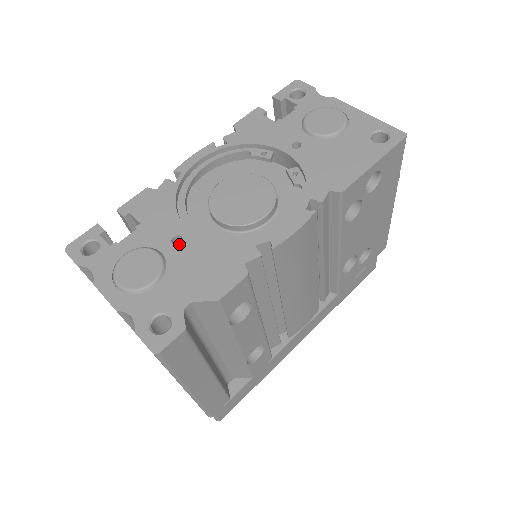
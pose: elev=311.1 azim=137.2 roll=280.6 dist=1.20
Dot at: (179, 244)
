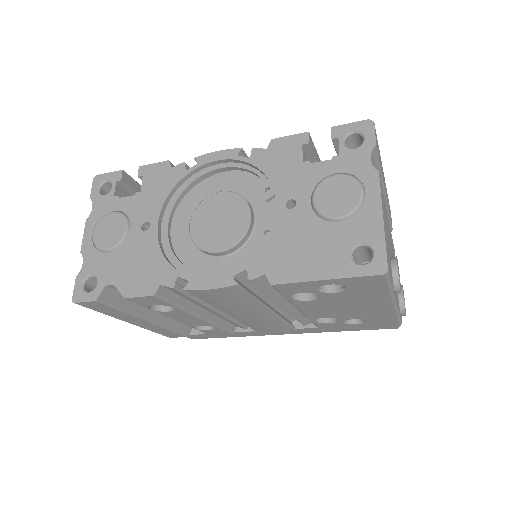
Dot at: (144, 231)
